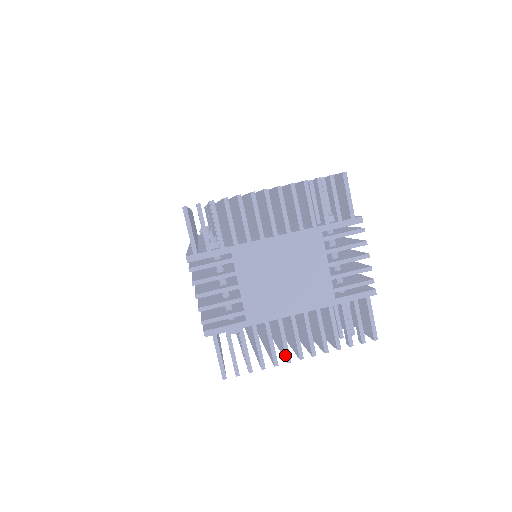
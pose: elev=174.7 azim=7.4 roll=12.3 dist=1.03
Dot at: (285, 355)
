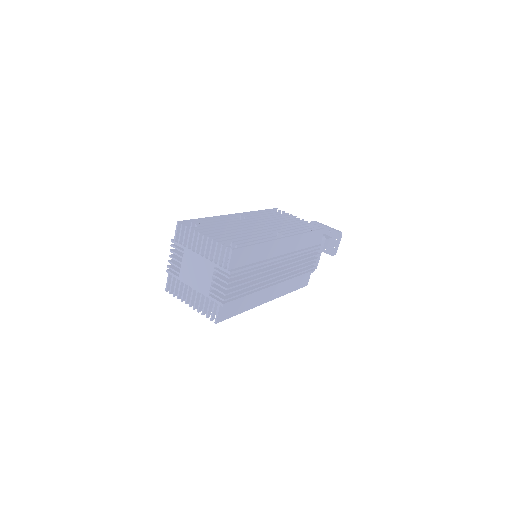
Dot at: (185, 300)
